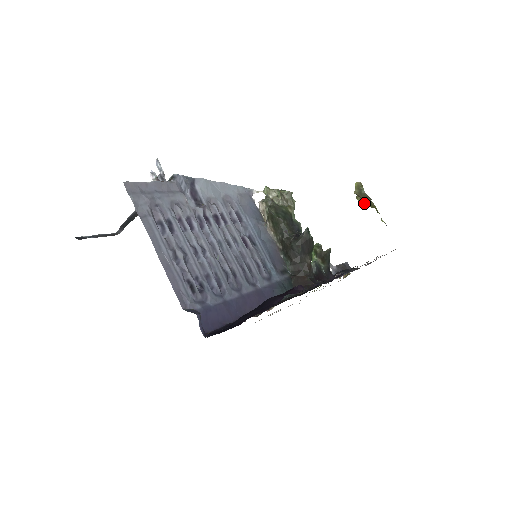
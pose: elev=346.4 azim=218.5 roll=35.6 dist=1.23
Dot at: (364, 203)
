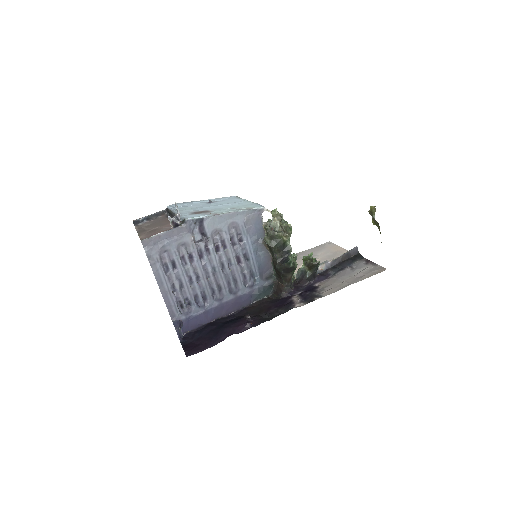
Dot at: (375, 222)
